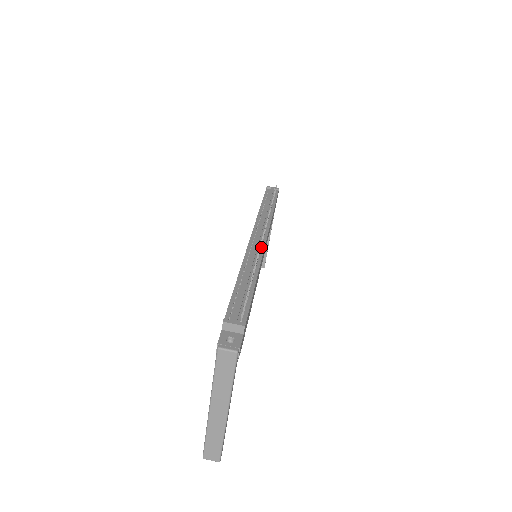
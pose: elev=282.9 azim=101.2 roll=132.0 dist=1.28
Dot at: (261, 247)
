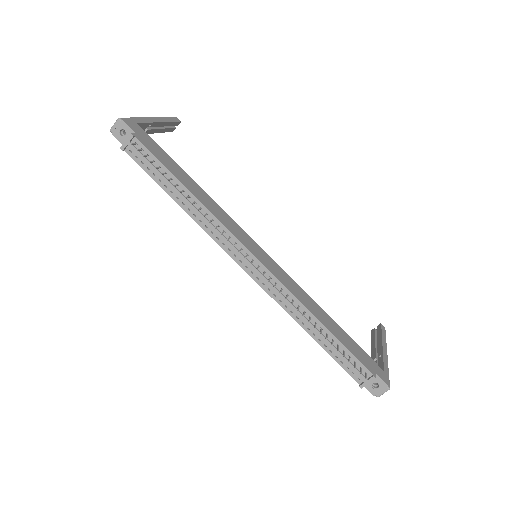
Dot at: (269, 276)
